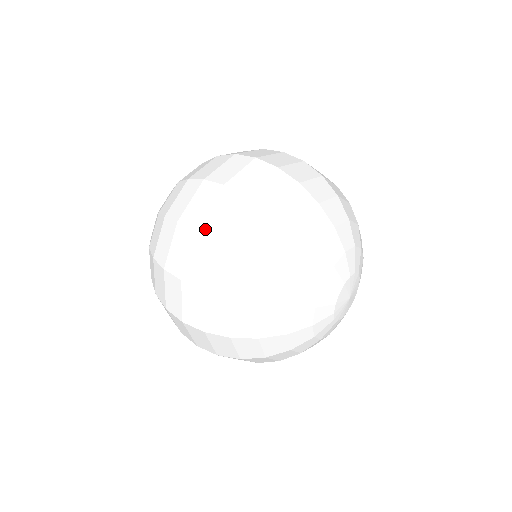
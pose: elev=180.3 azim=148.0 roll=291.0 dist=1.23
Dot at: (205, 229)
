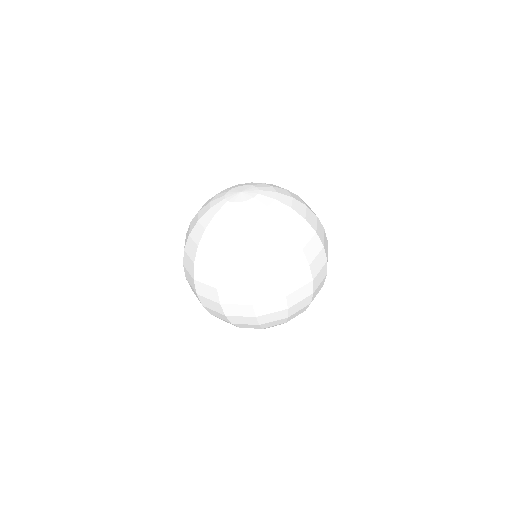
Dot at: (224, 308)
